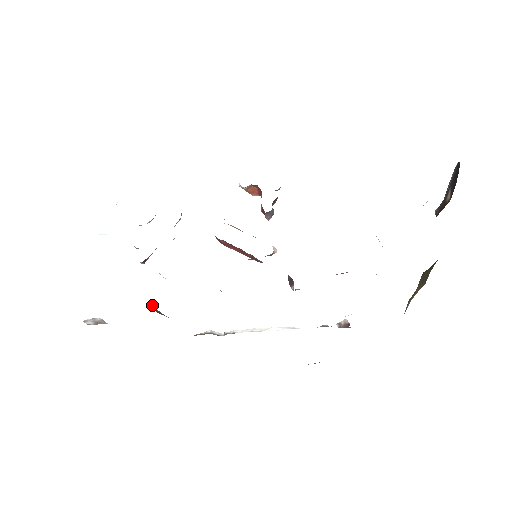
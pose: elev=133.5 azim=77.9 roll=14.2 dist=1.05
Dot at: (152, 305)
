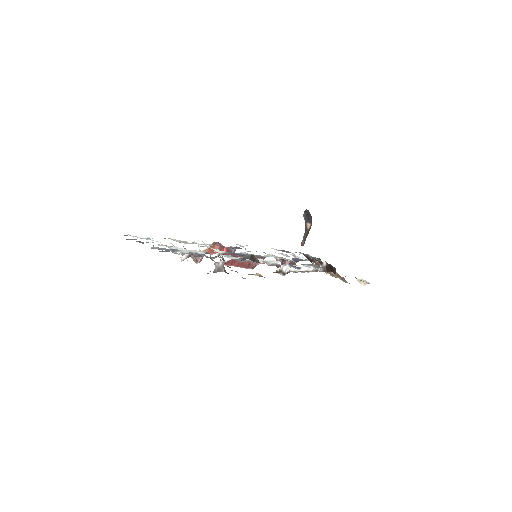
Dot at: (243, 258)
